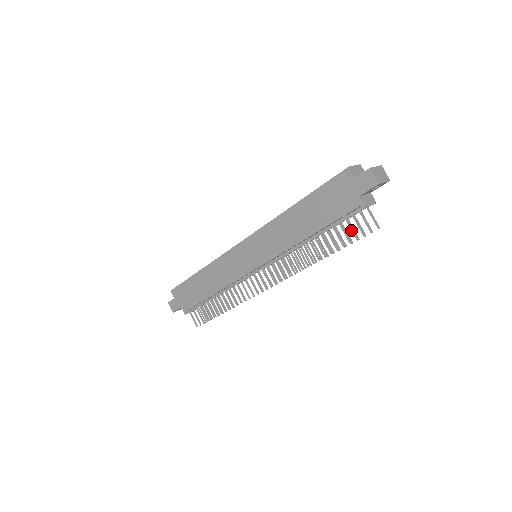
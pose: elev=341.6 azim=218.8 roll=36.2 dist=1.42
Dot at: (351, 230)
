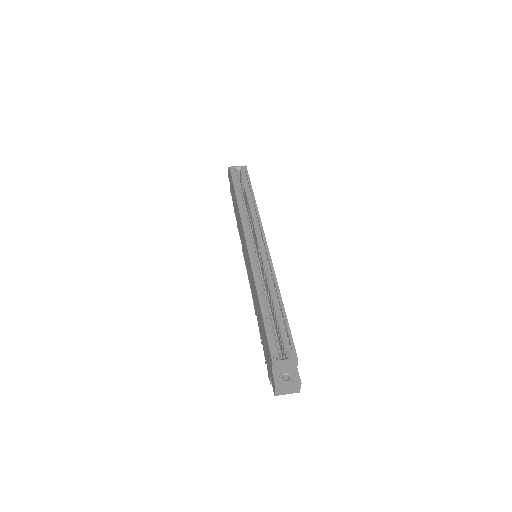
Dot at: occluded
